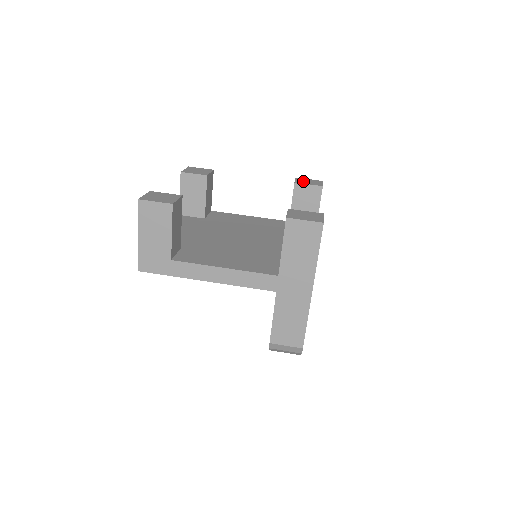
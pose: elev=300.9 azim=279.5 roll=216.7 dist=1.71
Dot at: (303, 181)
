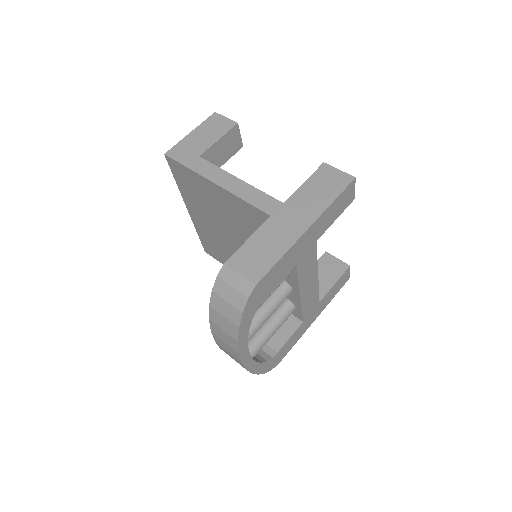
Dot at: occluded
